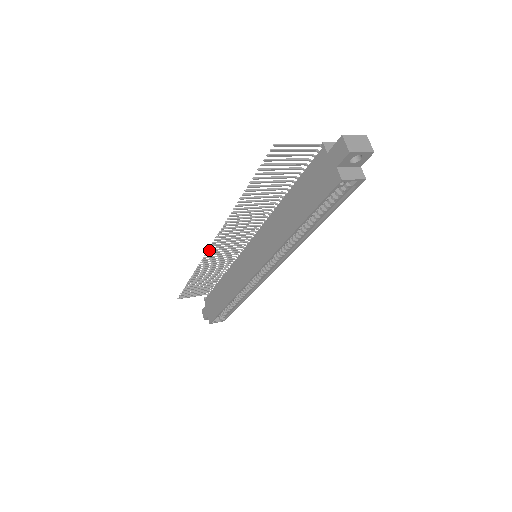
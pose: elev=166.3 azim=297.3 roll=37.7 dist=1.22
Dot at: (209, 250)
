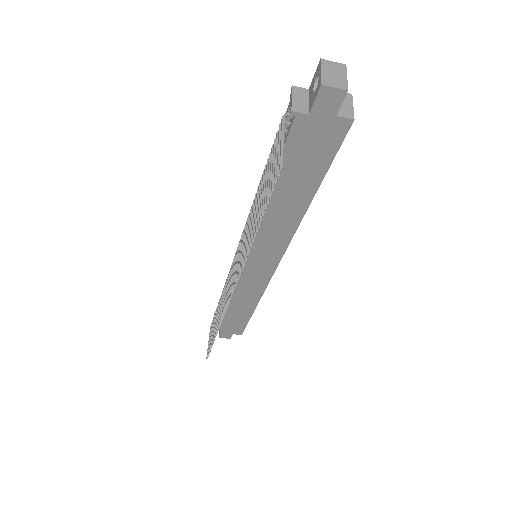
Dot at: (228, 304)
